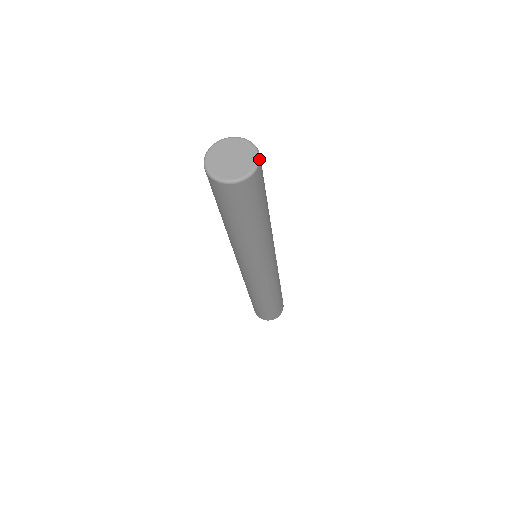
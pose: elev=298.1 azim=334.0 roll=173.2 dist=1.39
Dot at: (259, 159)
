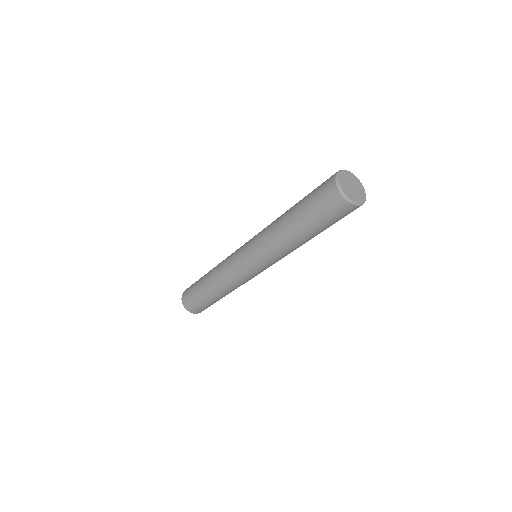
Dot at: (364, 189)
